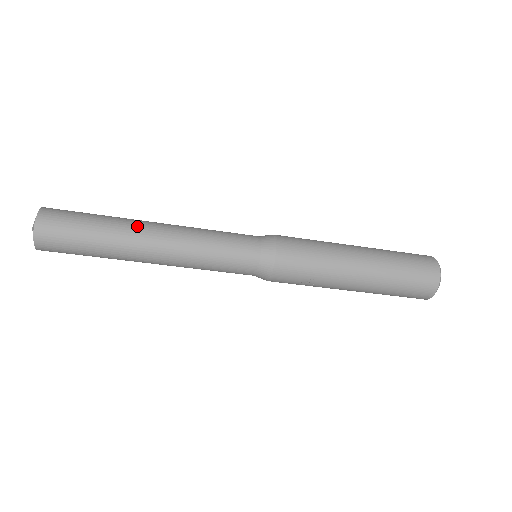
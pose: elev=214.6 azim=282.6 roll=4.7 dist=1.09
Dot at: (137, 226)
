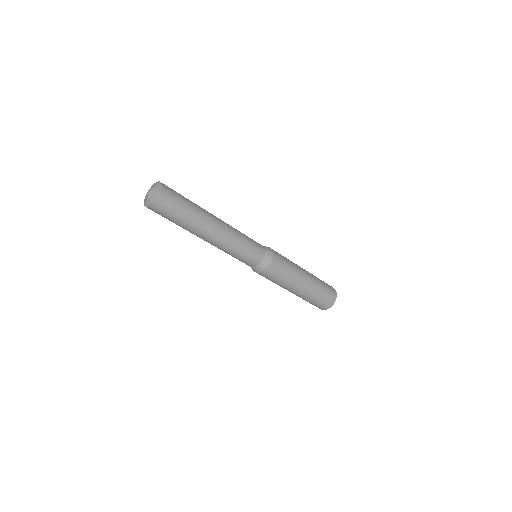
Dot at: (207, 226)
